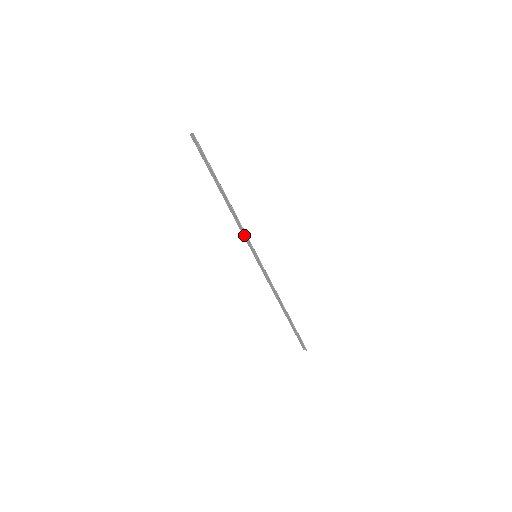
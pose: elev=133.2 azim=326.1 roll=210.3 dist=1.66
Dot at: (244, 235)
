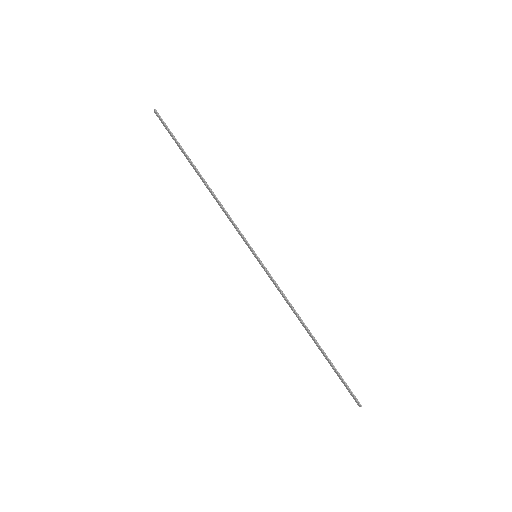
Dot at: (235, 228)
